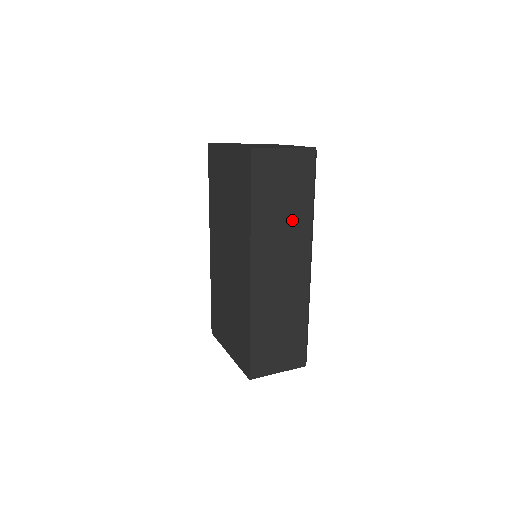
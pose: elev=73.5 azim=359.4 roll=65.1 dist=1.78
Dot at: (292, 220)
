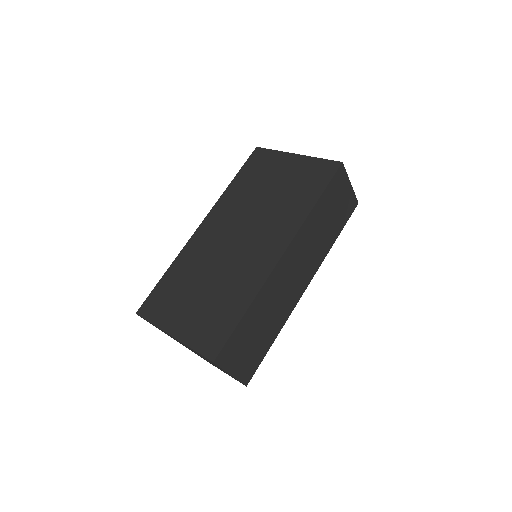
Dot at: (322, 240)
